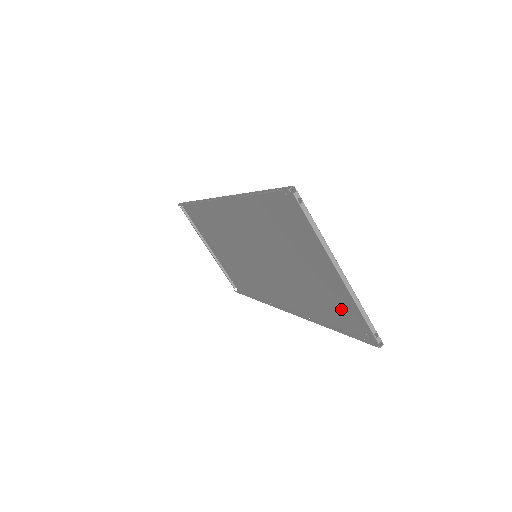
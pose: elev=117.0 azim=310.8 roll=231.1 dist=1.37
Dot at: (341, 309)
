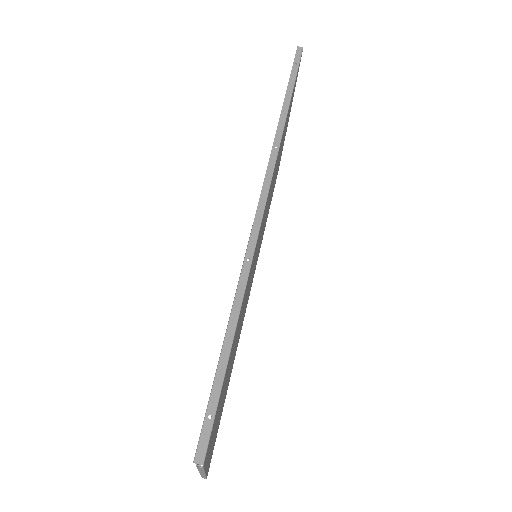
Dot at: occluded
